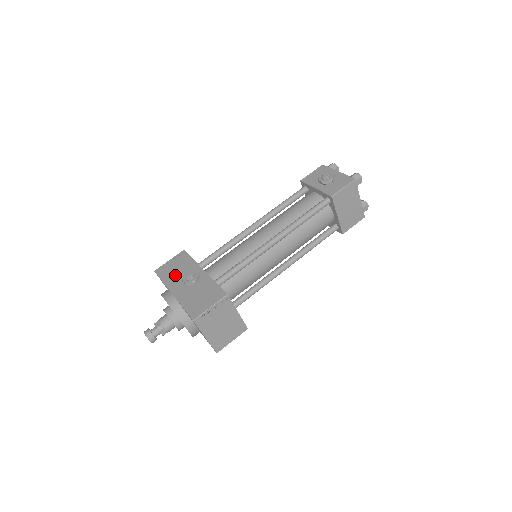
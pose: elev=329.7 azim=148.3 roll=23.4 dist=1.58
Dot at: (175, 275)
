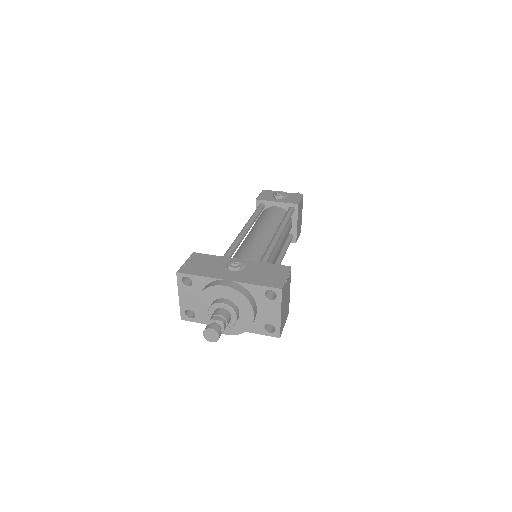
Dot at: (211, 268)
